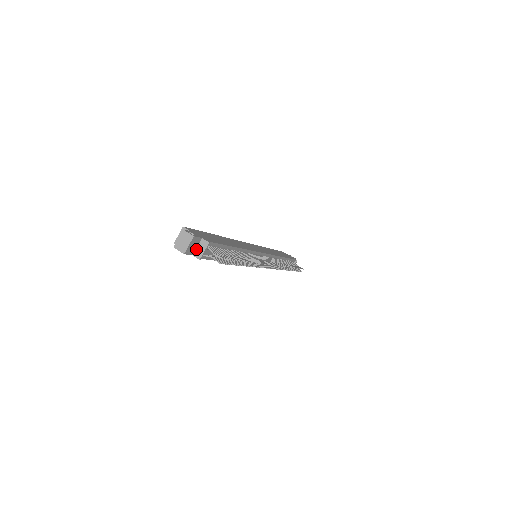
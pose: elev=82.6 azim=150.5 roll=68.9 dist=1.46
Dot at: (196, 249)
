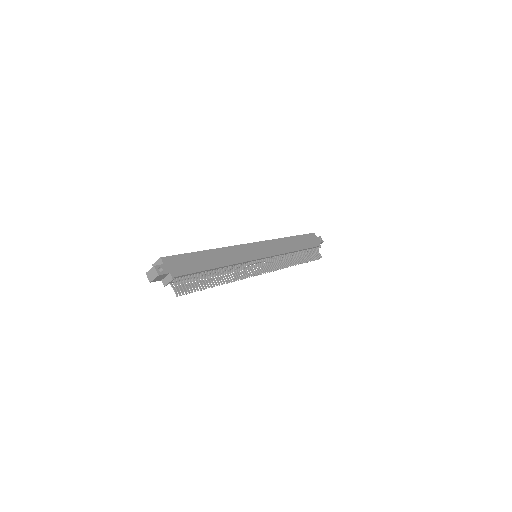
Dot at: (164, 278)
